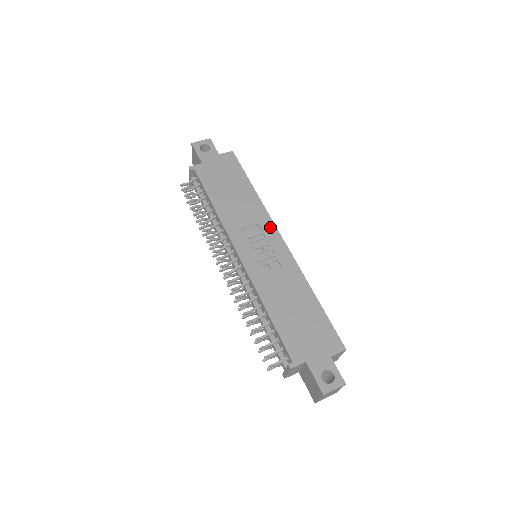
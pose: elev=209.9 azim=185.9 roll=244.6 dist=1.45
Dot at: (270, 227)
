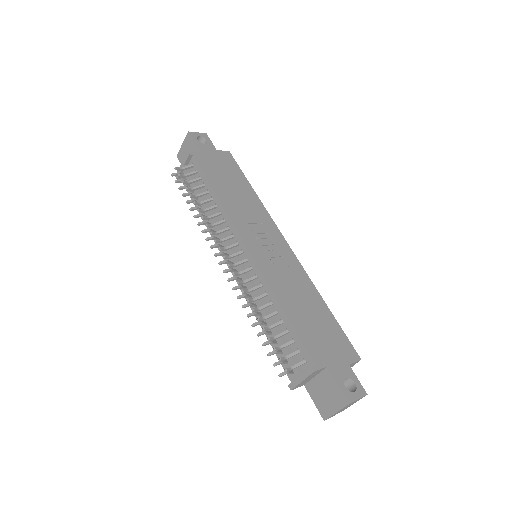
Dot at: (274, 228)
